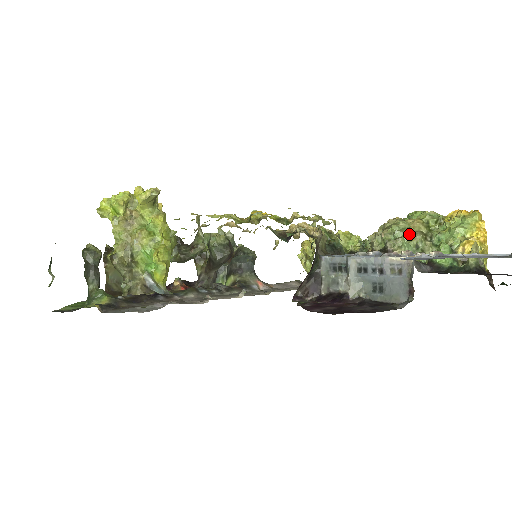
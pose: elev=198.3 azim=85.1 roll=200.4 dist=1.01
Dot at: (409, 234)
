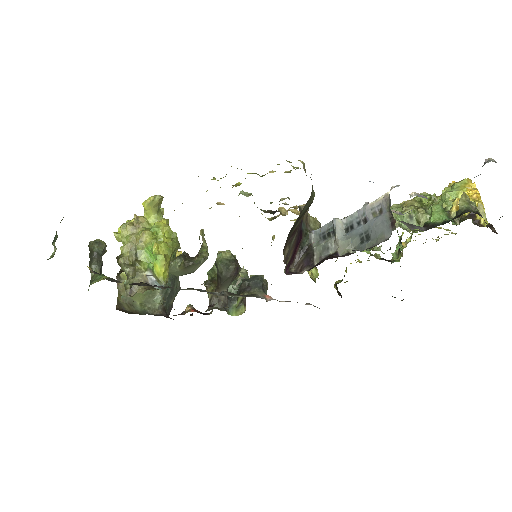
Dot at: (401, 209)
